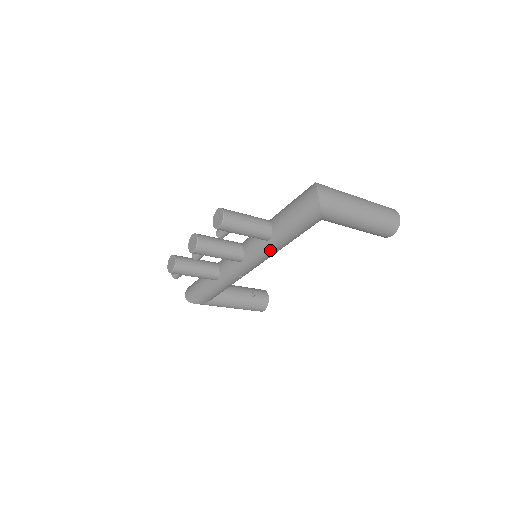
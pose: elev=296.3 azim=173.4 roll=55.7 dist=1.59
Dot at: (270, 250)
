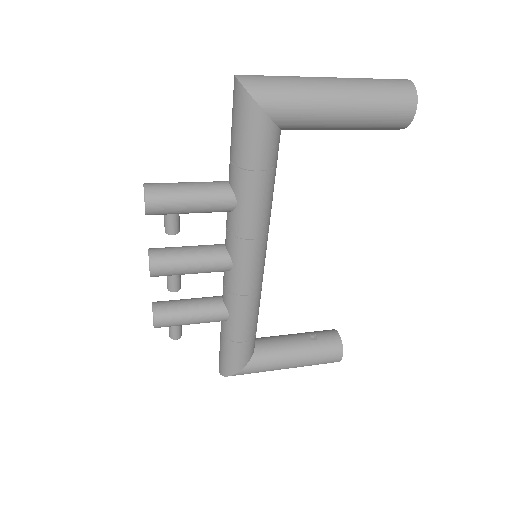
Dot at: (249, 222)
